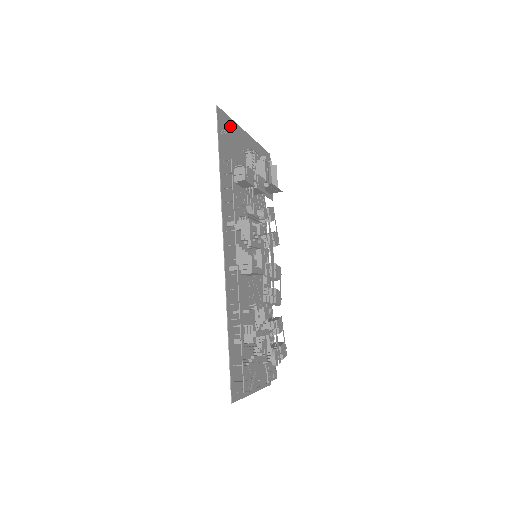
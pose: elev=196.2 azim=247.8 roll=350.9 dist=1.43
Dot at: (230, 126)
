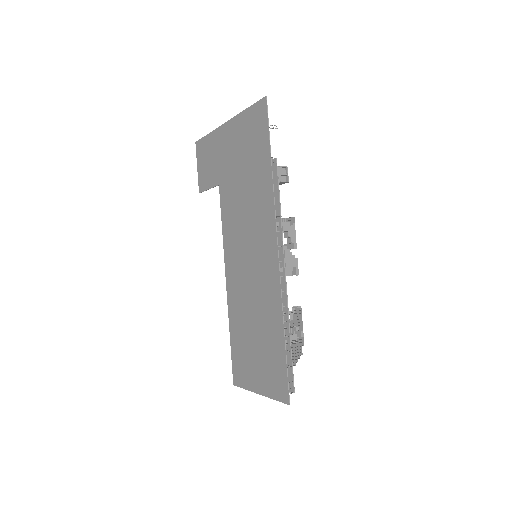
Dot at: (250, 117)
